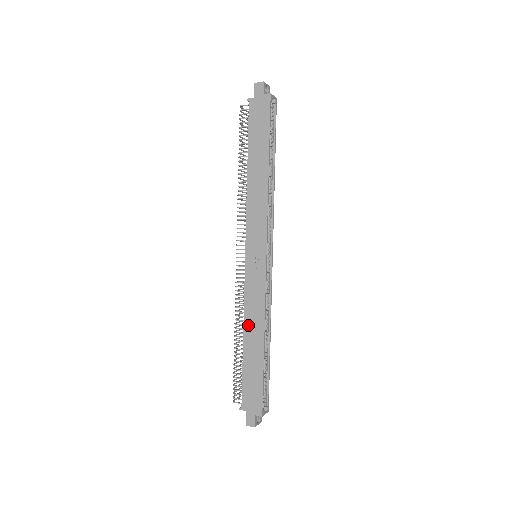
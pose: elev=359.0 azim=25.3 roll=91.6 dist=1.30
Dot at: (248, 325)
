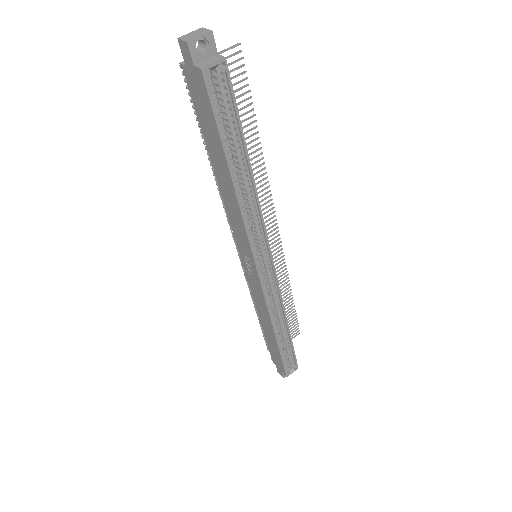
Dot at: (260, 314)
